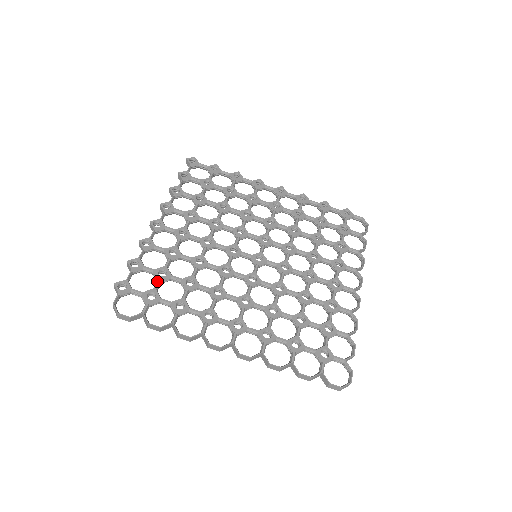
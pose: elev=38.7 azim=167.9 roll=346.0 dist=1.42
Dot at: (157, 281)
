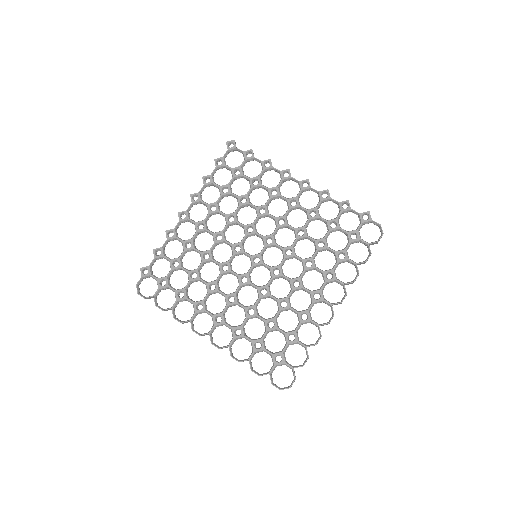
Dot at: (170, 271)
